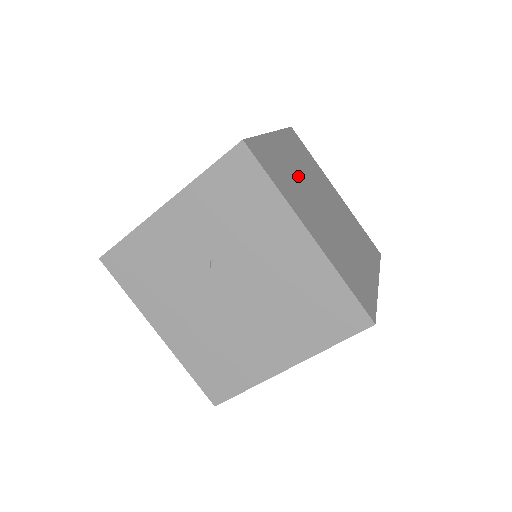
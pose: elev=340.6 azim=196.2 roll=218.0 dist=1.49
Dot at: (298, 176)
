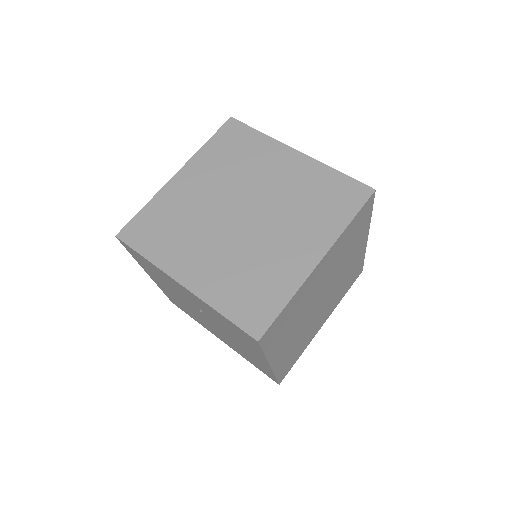
Dot at: (312, 295)
